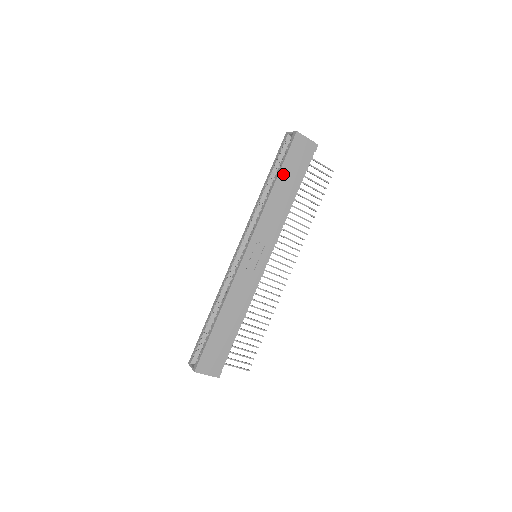
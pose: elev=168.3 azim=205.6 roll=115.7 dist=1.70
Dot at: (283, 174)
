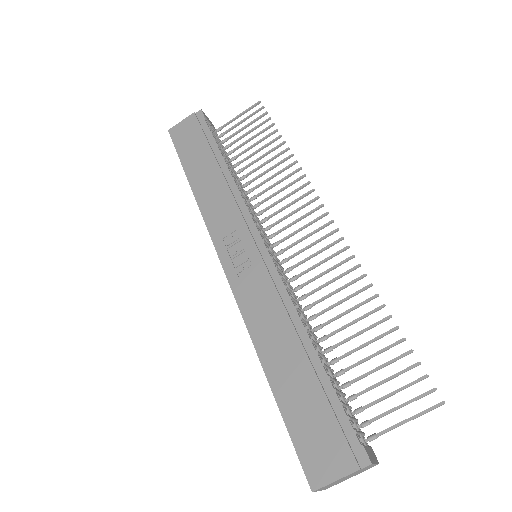
Dot at: (189, 166)
